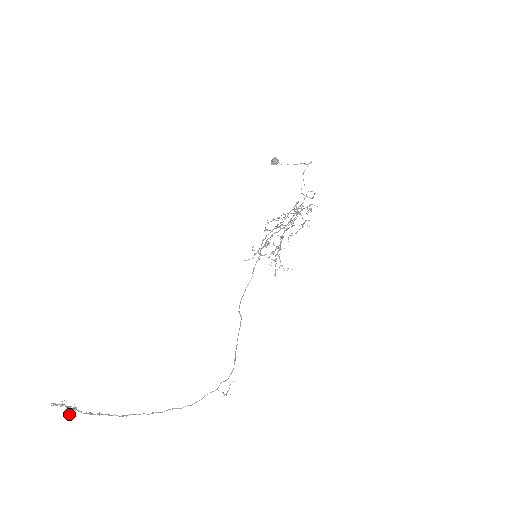
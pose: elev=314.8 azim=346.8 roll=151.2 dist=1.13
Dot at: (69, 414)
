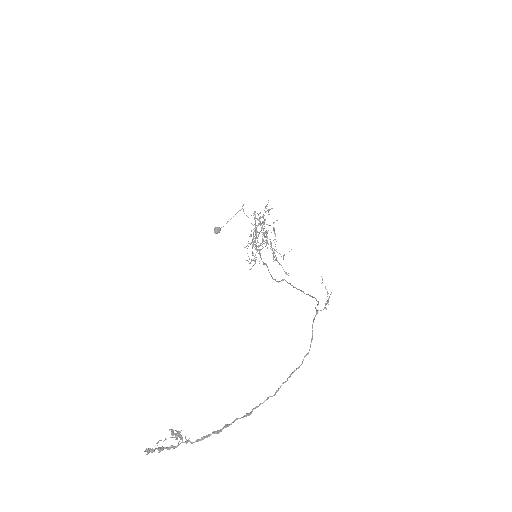
Dot at: (175, 434)
